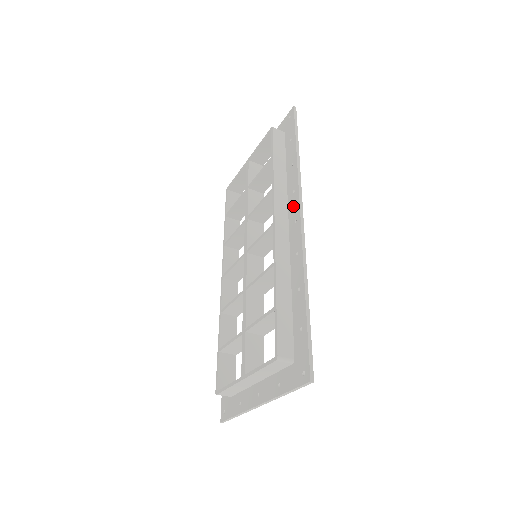
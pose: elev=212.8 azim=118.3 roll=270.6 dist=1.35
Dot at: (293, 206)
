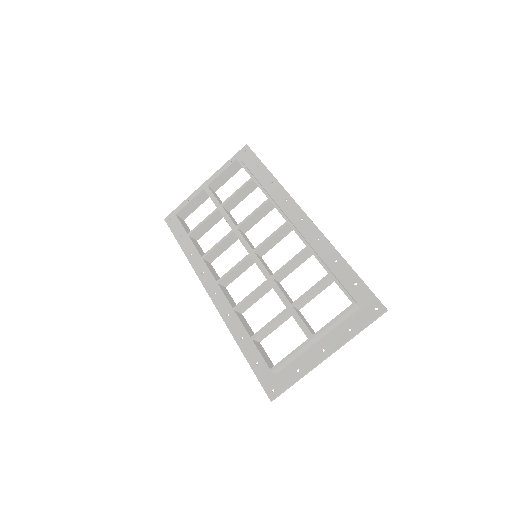
Dot at: (292, 210)
